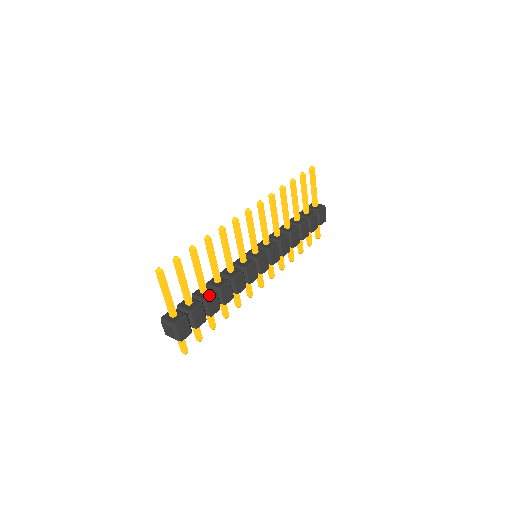
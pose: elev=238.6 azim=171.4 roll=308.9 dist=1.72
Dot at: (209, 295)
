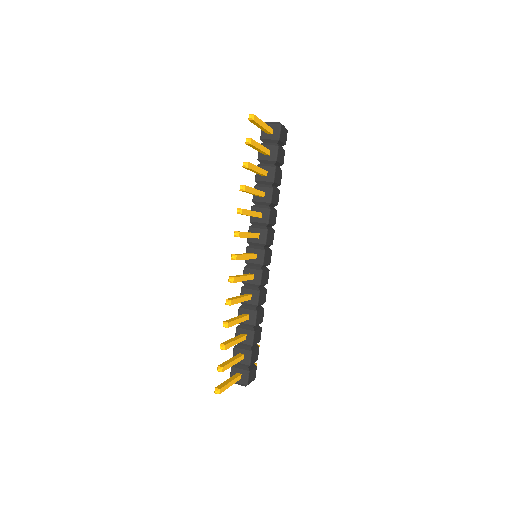
Dot at: (251, 339)
